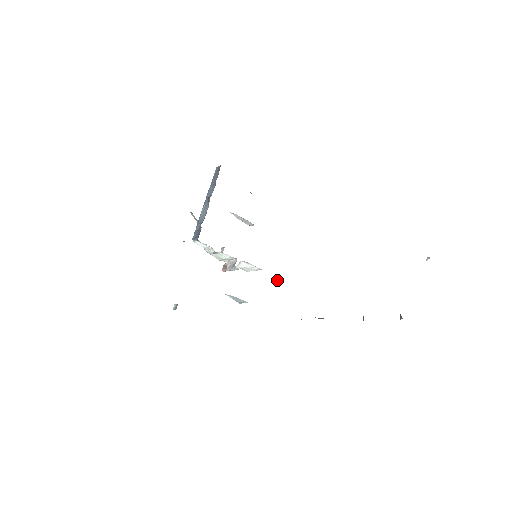
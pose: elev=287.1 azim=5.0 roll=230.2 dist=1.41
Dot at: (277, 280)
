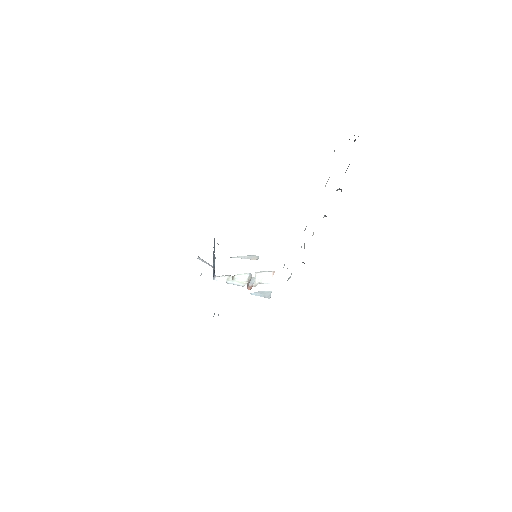
Dot at: (284, 265)
